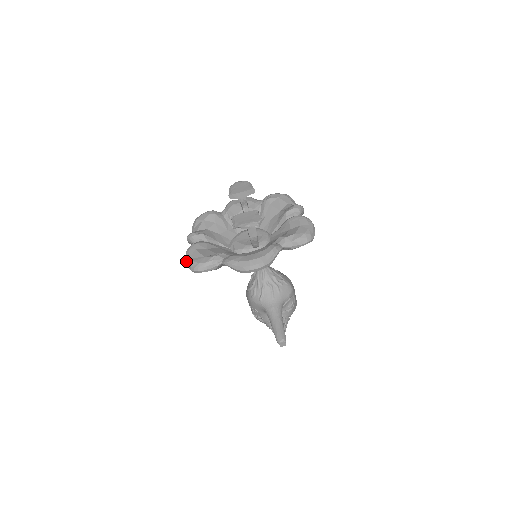
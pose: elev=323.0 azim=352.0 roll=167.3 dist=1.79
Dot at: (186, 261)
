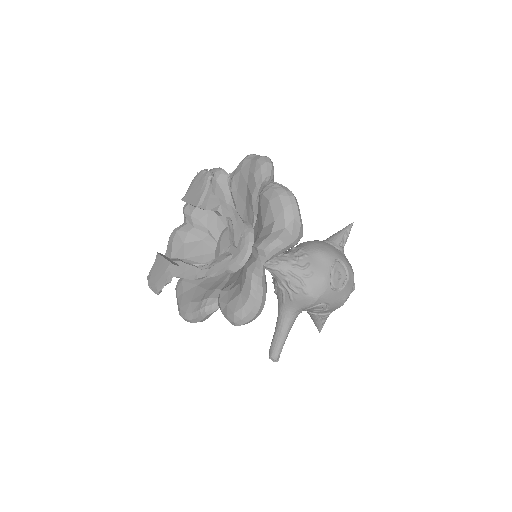
Dot at: occluded
